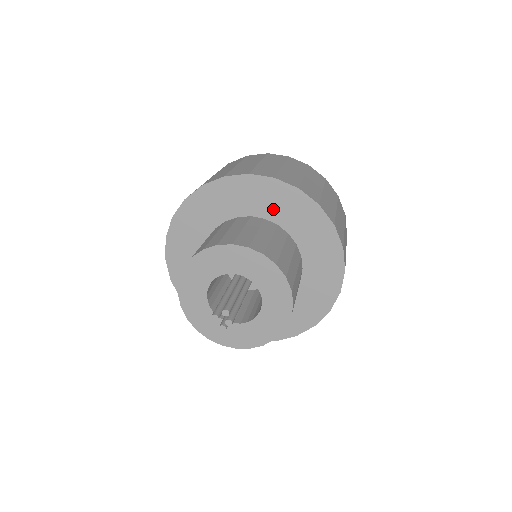
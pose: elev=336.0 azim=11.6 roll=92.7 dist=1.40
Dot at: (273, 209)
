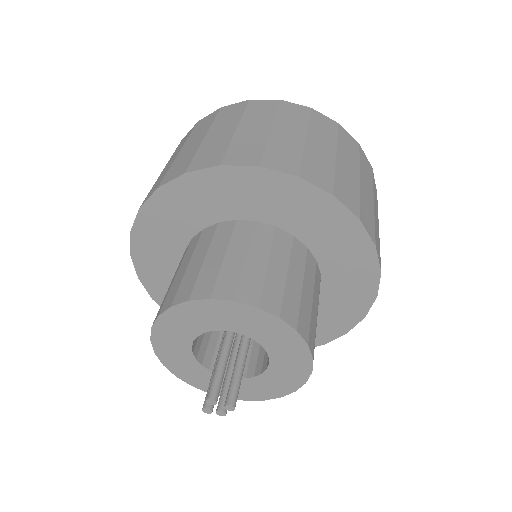
Dot at: (336, 262)
